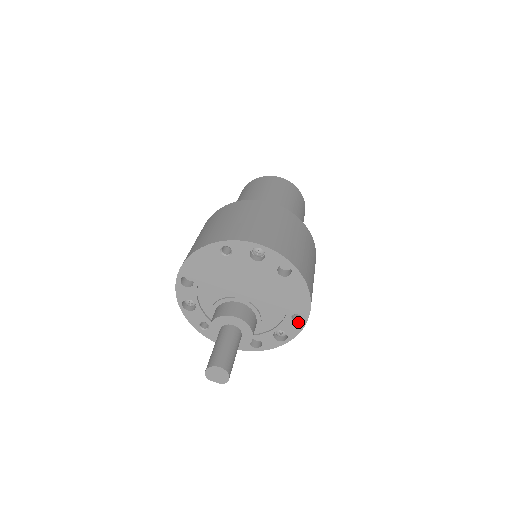
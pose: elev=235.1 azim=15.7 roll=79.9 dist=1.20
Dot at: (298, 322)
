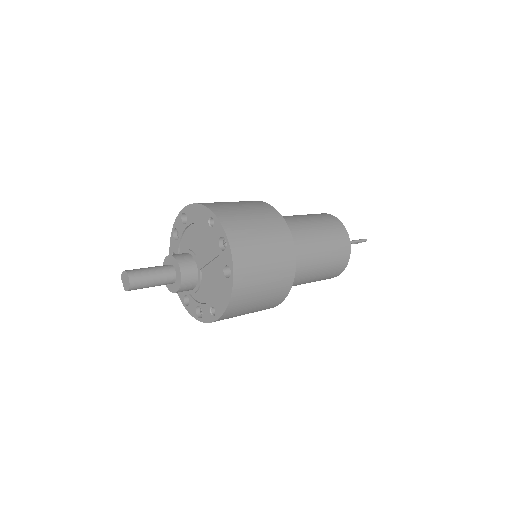
Dot at: (212, 315)
